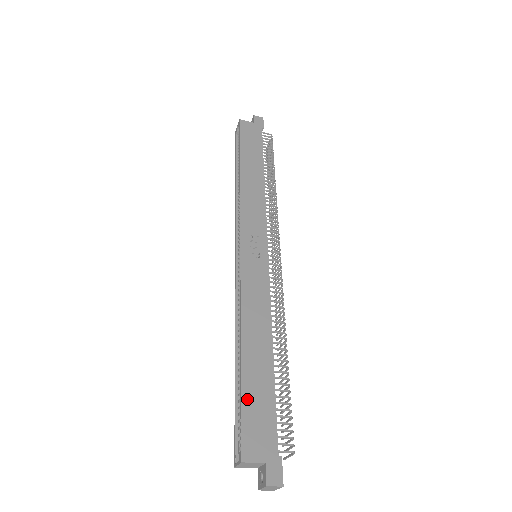
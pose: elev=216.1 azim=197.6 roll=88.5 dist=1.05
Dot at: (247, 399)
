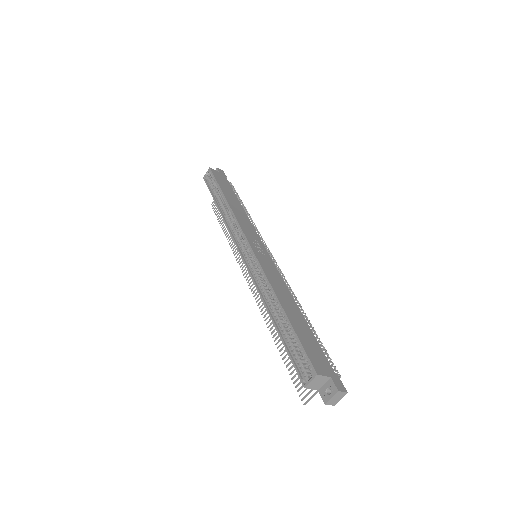
Dot at: (301, 337)
